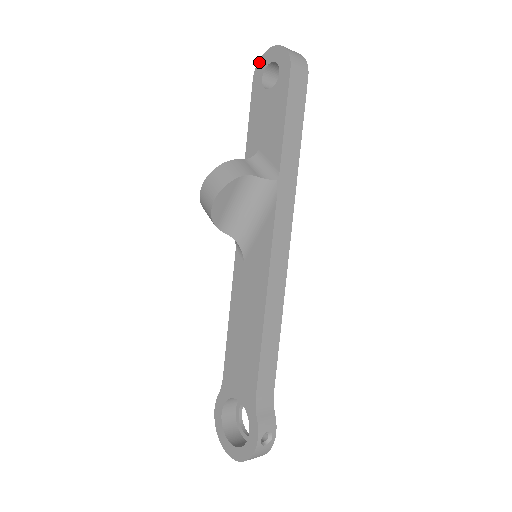
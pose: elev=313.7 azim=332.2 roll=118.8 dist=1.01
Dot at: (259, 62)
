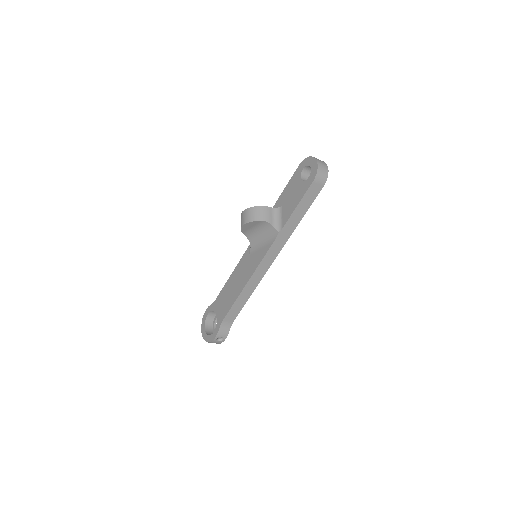
Dot at: (306, 158)
